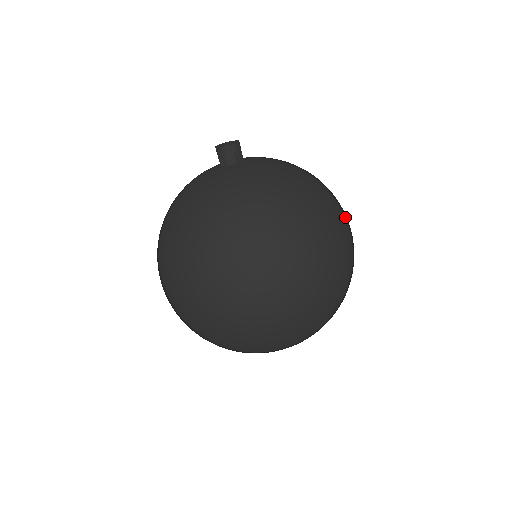
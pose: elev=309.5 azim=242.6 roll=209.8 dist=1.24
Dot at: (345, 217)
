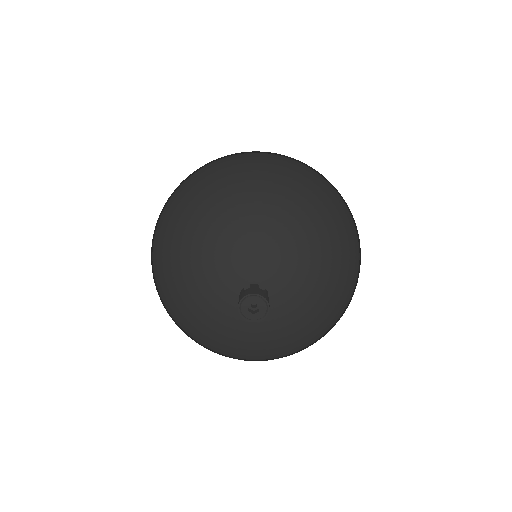
Dot at: occluded
